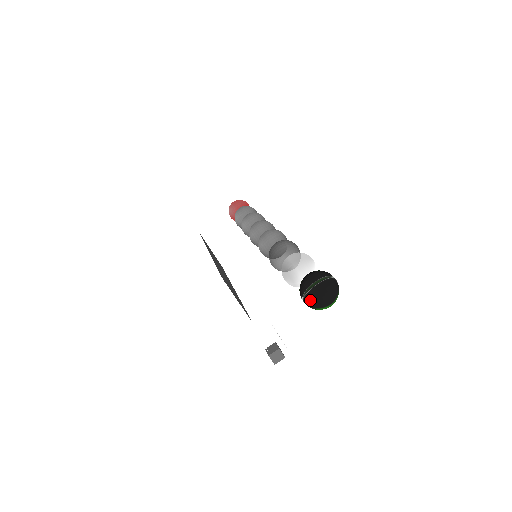
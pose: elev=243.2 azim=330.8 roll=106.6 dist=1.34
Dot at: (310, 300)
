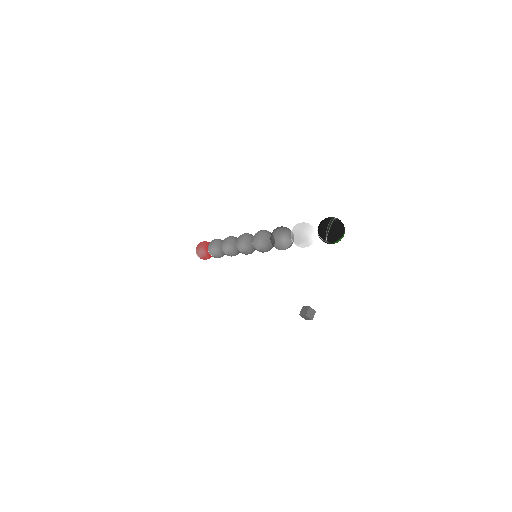
Dot at: (332, 236)
